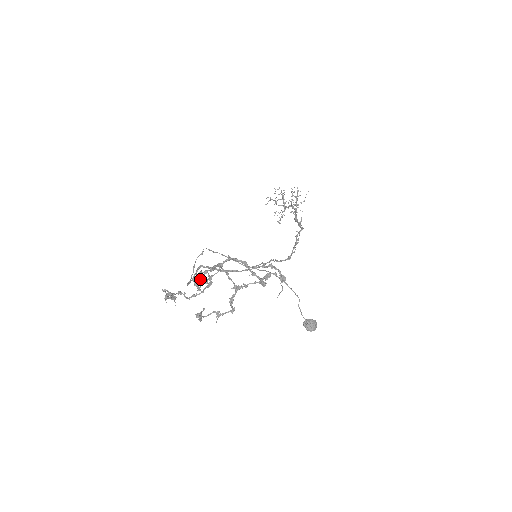
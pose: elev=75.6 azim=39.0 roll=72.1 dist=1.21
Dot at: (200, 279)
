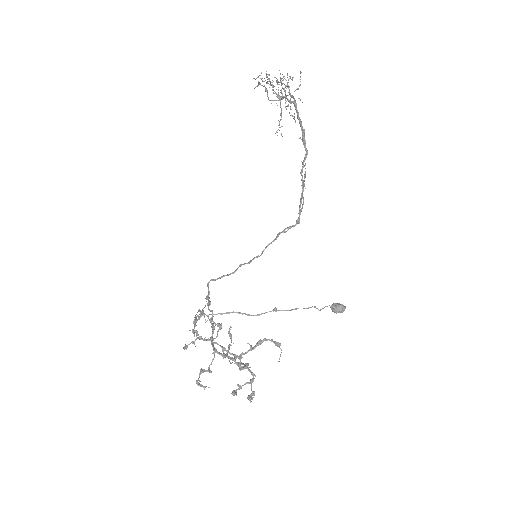
Dot at: (202, 372)
